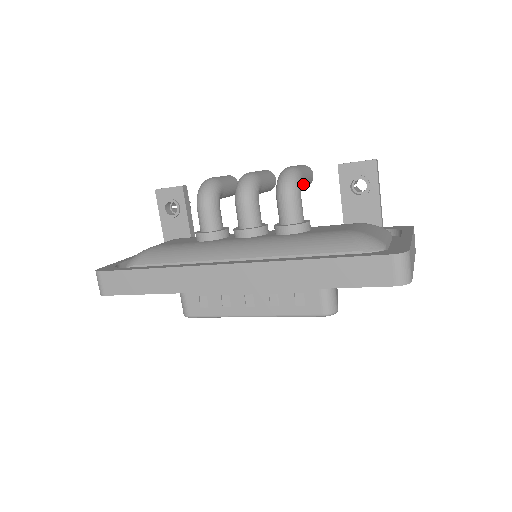
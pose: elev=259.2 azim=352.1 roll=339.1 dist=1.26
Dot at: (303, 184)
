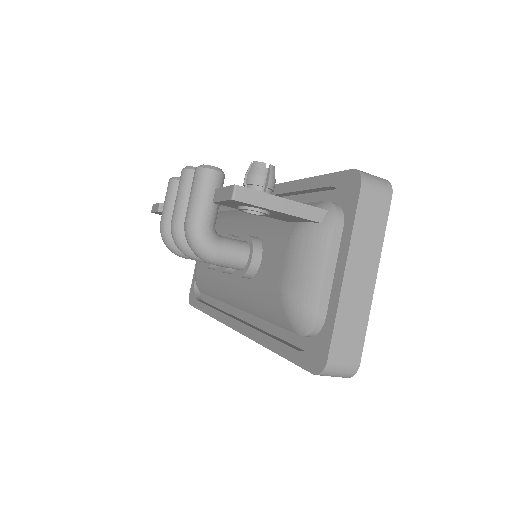
Dot at: (213, 217)
